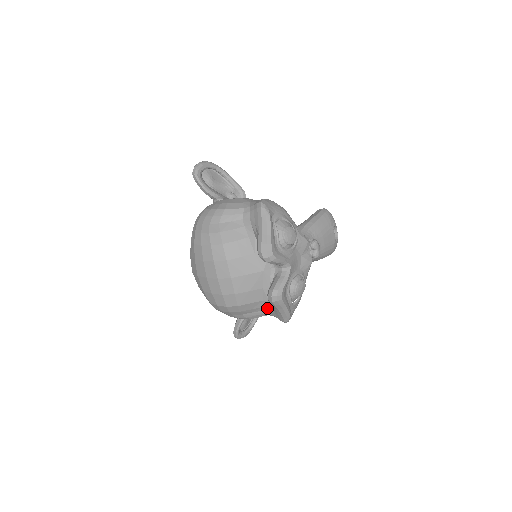
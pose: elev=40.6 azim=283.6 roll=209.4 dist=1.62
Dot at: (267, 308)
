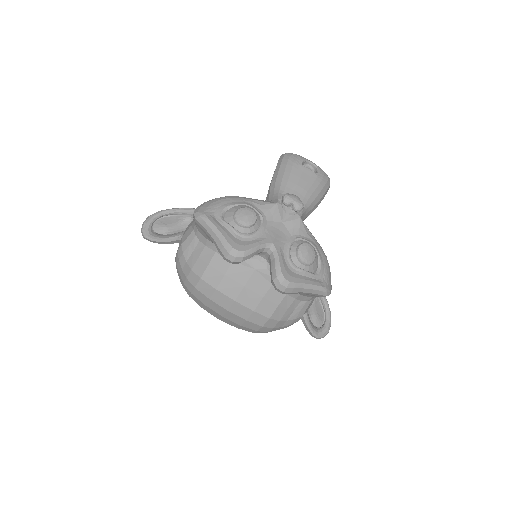
Dot at: (299, 296)
